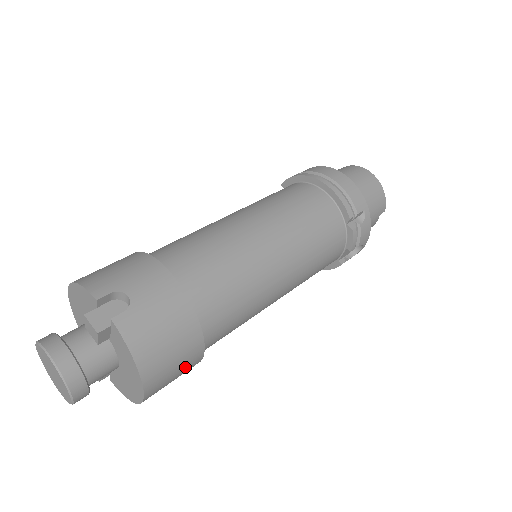
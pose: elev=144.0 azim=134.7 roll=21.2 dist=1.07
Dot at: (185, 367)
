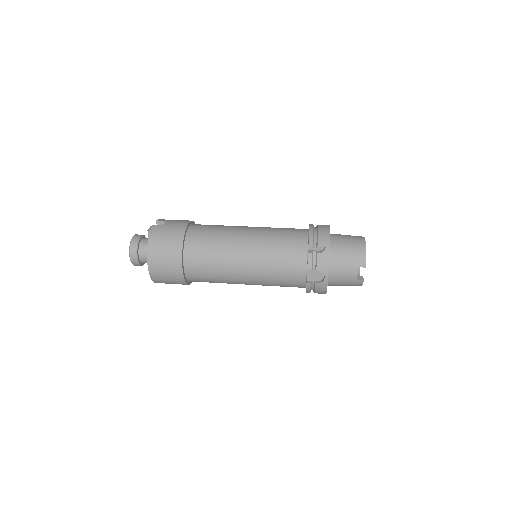
Dot at: (171, 266)
